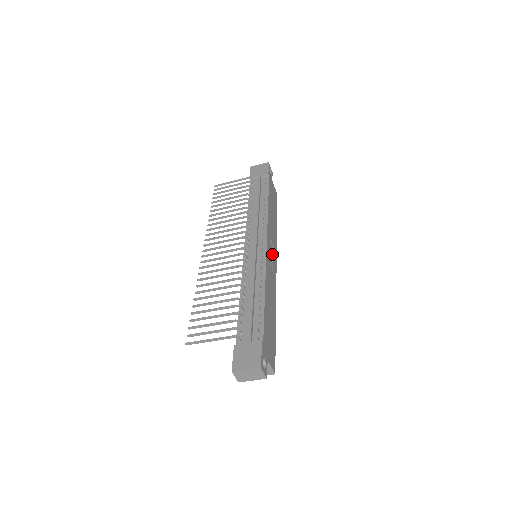
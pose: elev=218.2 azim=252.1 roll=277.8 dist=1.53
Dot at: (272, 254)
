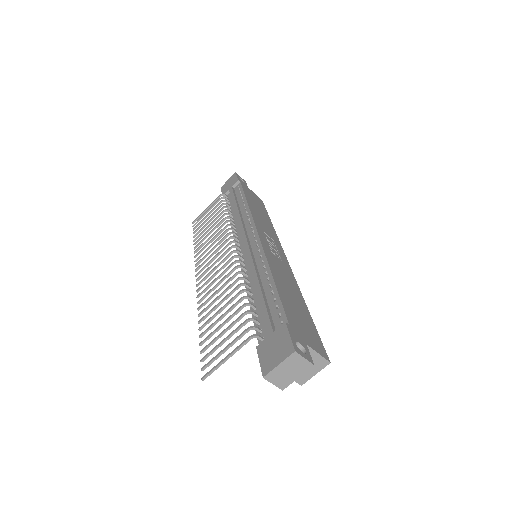
Dot at: (273, 246)
